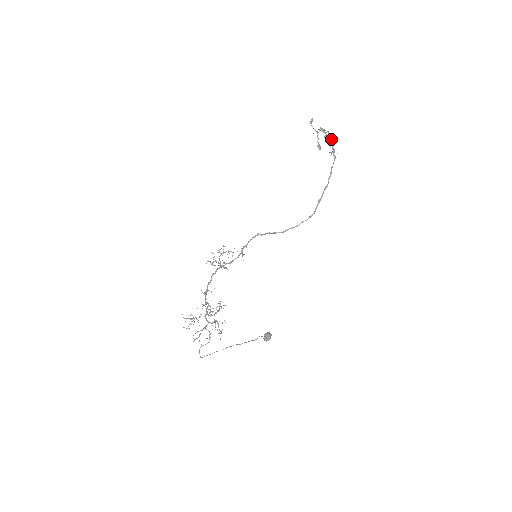
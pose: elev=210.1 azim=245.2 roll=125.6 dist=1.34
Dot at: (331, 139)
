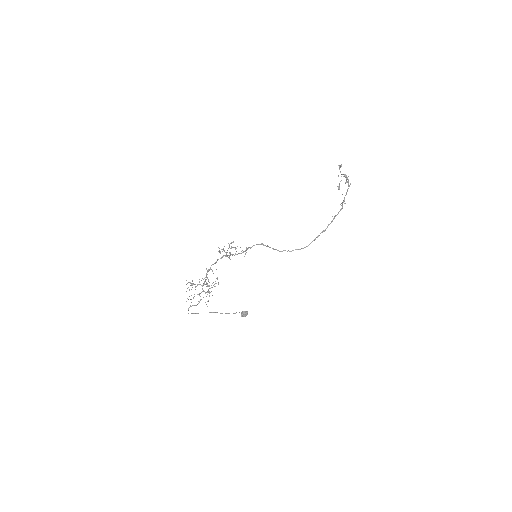
Dot at: occluded
